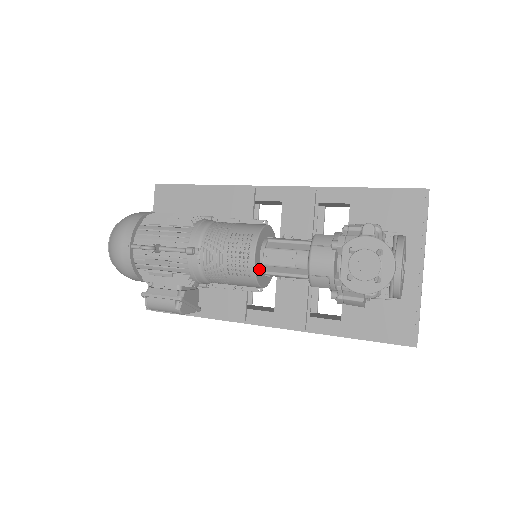
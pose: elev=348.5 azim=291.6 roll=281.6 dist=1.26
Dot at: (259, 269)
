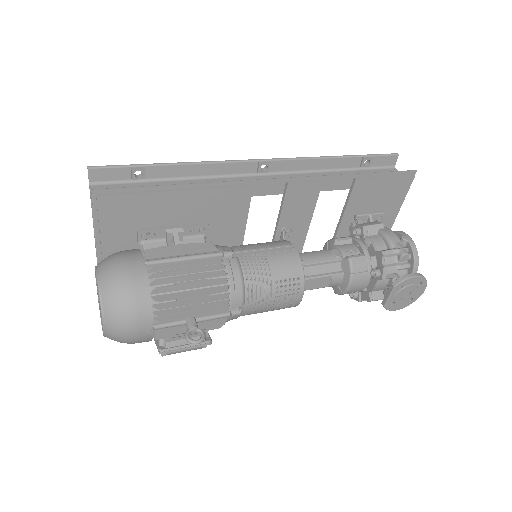
Dot at: occluded
